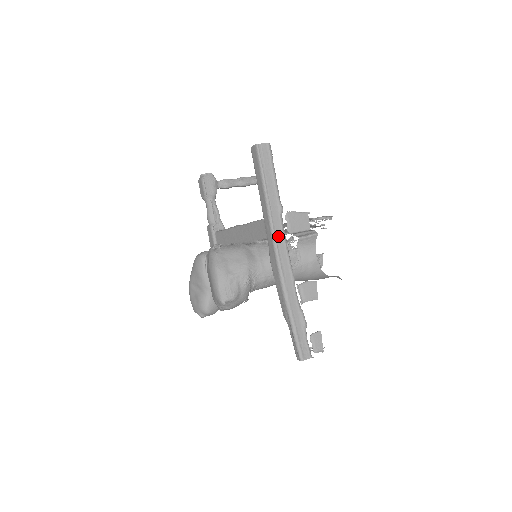
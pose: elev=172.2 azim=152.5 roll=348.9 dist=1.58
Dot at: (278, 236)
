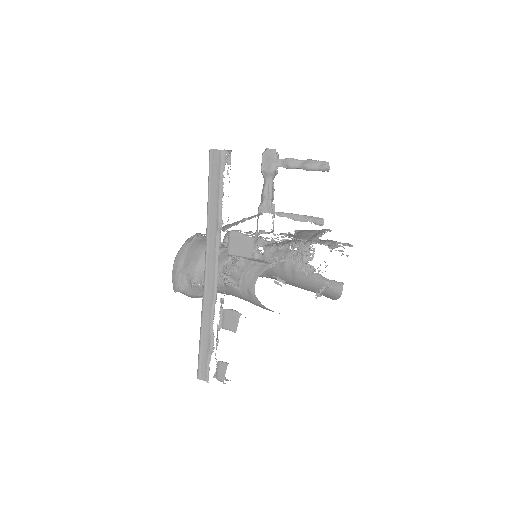
Dot at: (210, 253)
